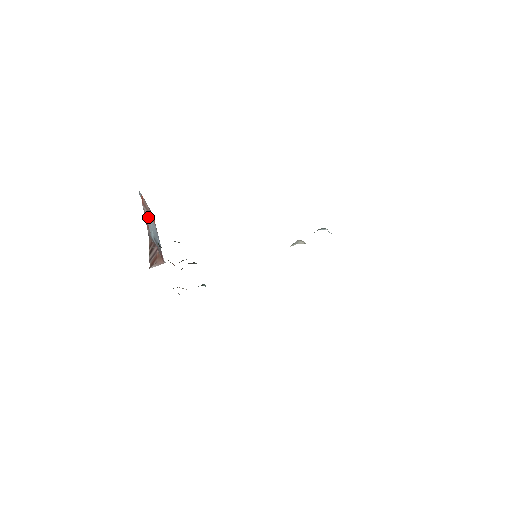
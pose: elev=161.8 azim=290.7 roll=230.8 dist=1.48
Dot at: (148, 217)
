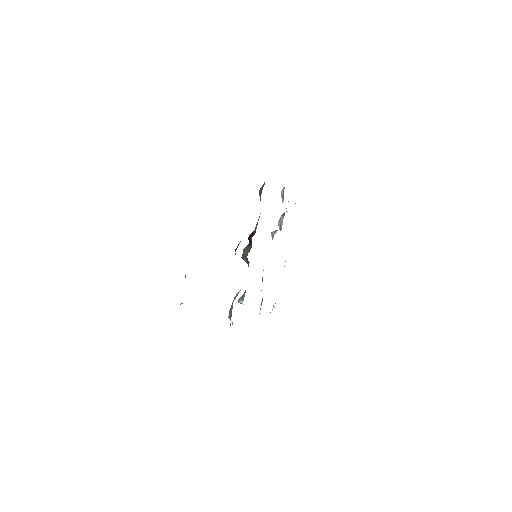
Dot at: occluded
